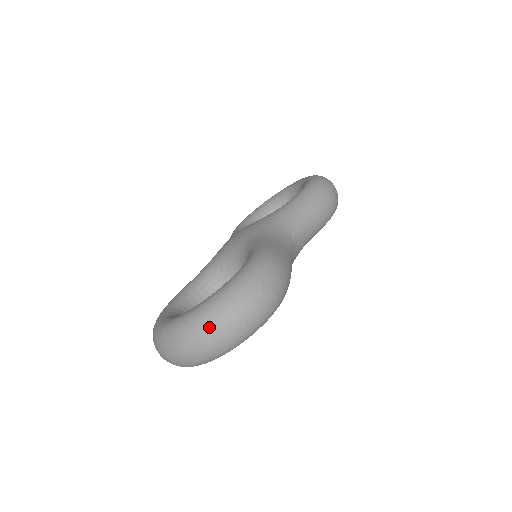
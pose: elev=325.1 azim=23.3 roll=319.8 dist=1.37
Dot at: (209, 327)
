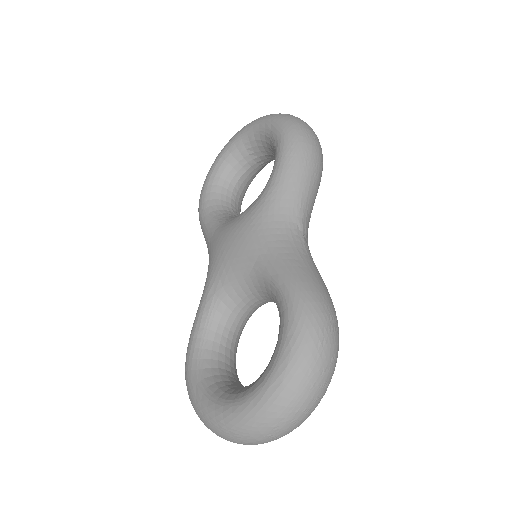
Dot at: (284, 419)
